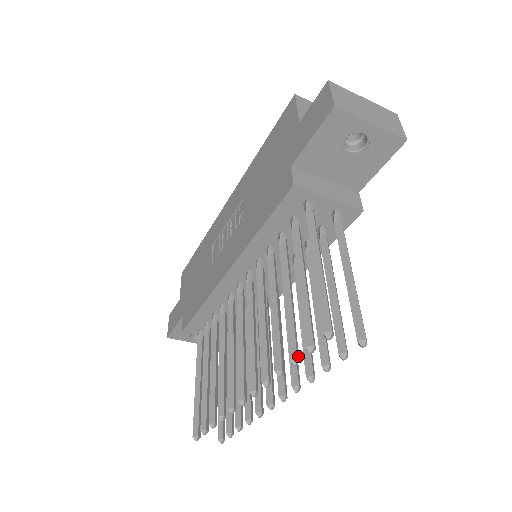
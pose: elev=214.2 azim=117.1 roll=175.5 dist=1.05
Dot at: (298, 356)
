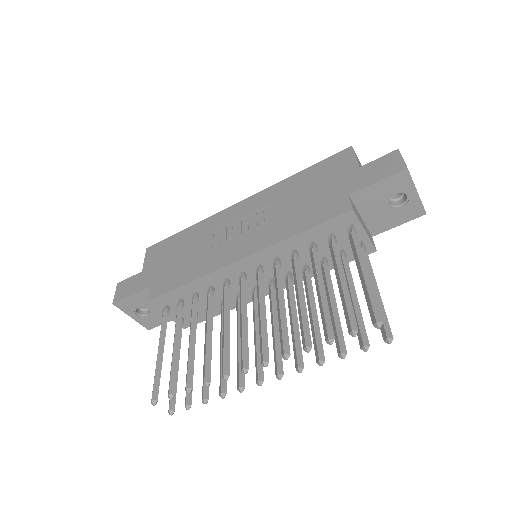
Dot at: (332, 338)
